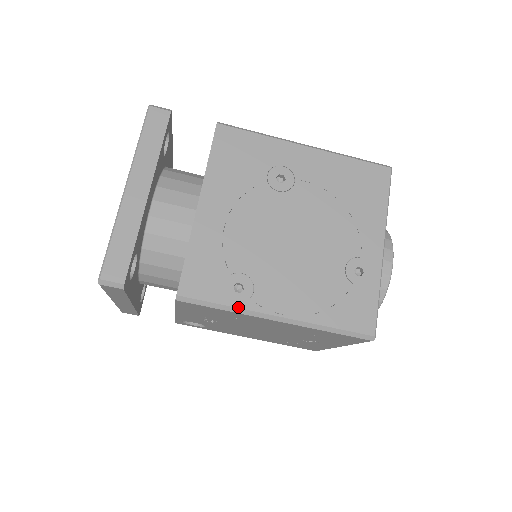
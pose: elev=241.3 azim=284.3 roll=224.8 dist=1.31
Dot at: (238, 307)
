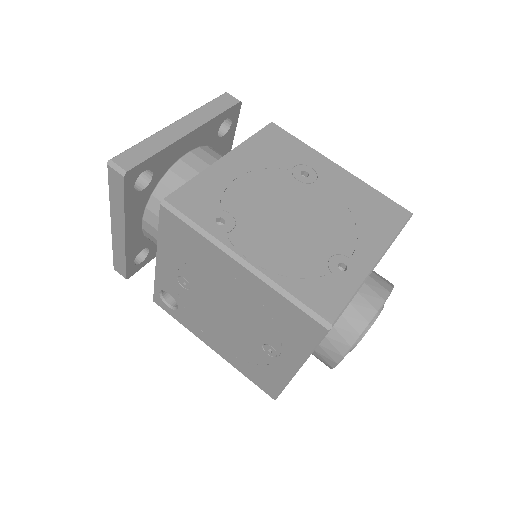
Dot at: (211, 233)
